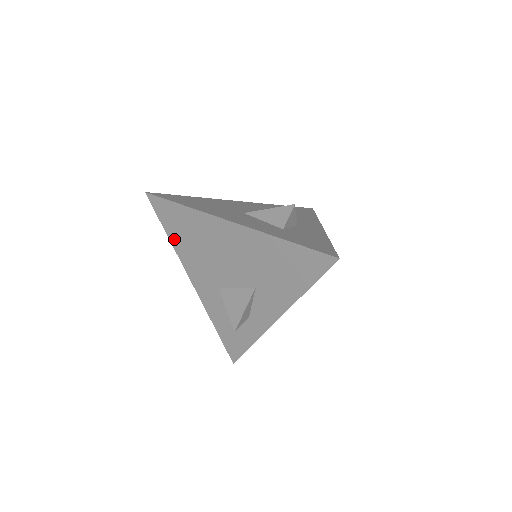
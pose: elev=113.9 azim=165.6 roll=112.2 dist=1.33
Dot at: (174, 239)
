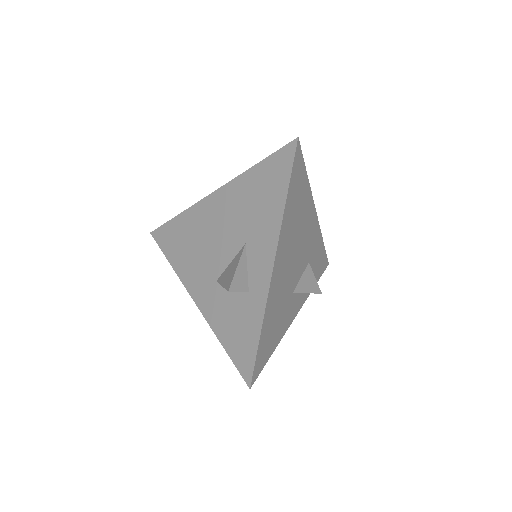
Dot at: (174, 260)
